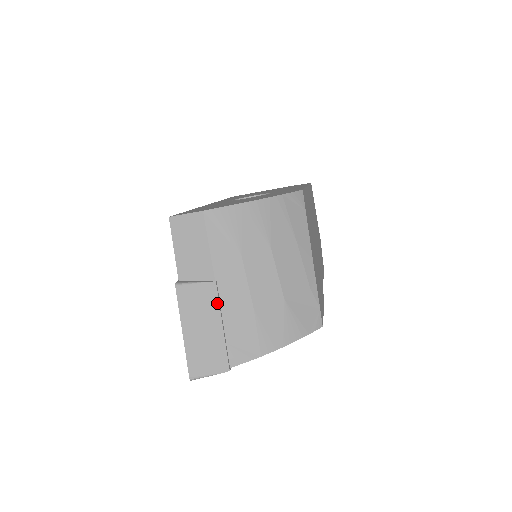
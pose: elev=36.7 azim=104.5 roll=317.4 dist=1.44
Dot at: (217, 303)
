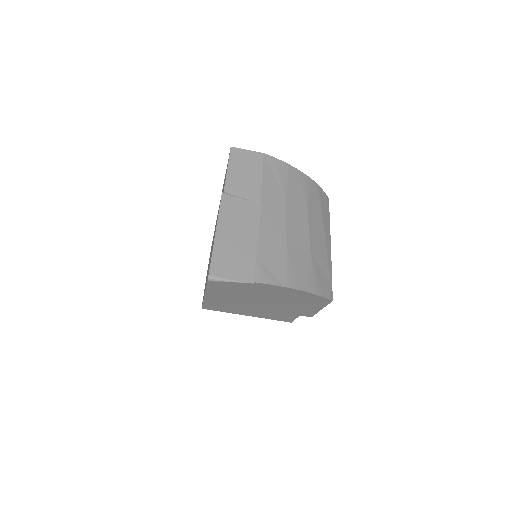
Dot at: (258, 221)
